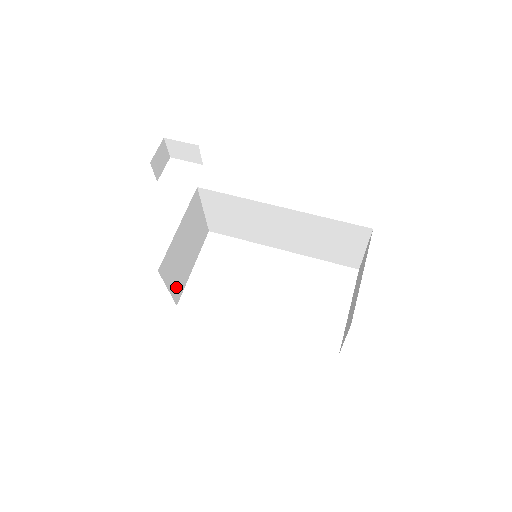
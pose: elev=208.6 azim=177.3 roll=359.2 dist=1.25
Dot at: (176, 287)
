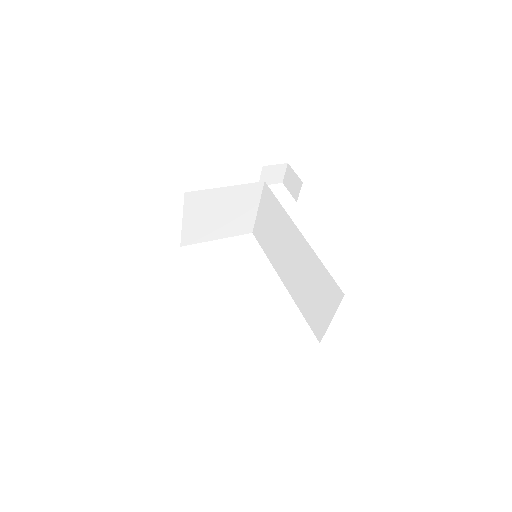
Dot at: (191, 231)
